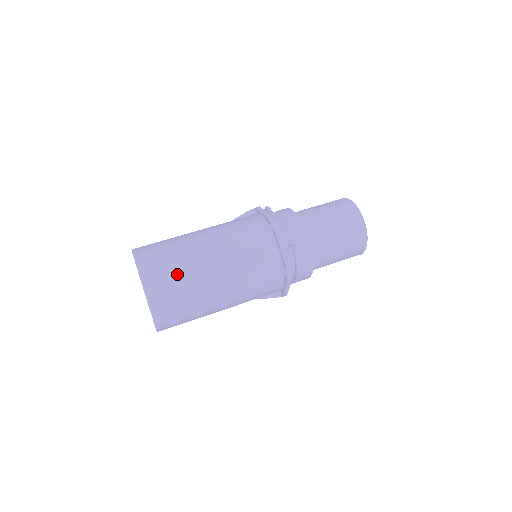
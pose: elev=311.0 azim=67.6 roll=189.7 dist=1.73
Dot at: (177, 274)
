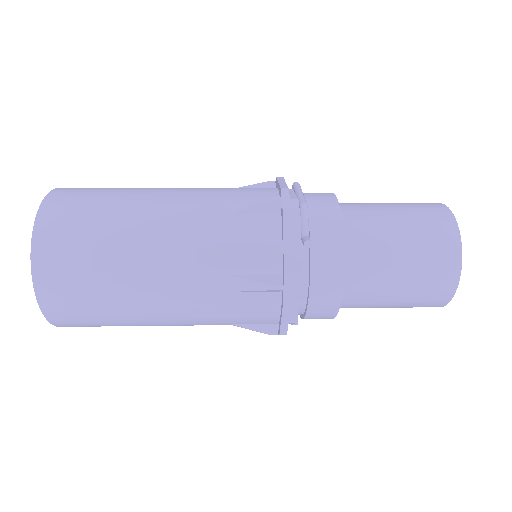
Dot at: (94, 232)
